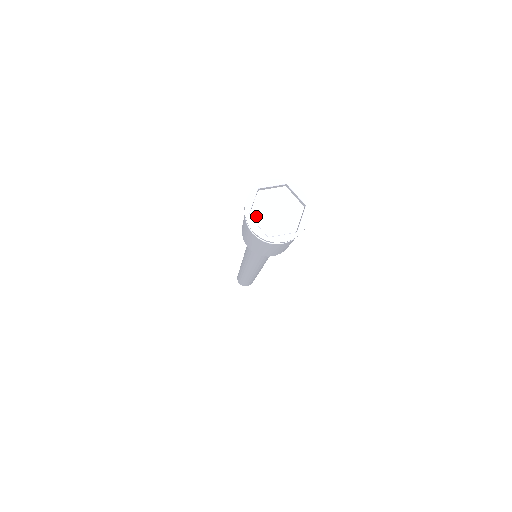
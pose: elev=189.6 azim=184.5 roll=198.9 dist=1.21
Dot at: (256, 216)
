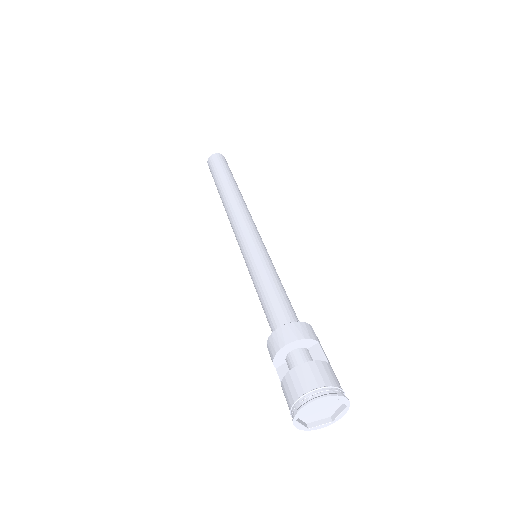
Dot at: (310, 420)
